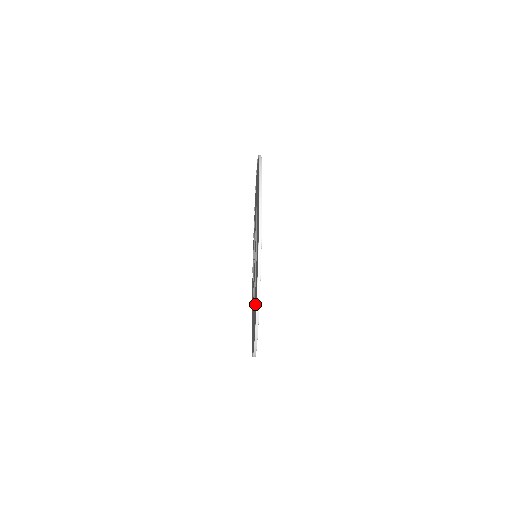
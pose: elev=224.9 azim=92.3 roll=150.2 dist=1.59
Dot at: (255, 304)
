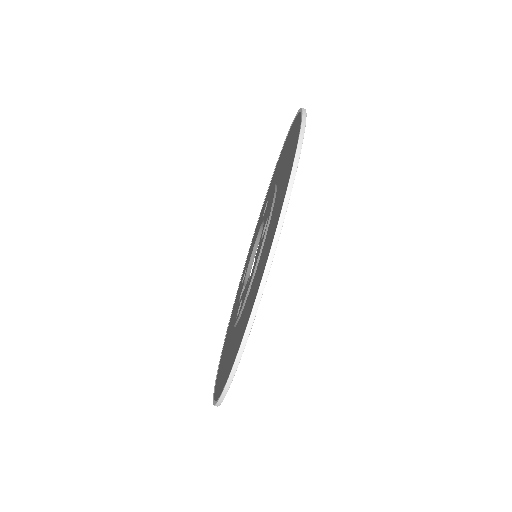
Dot at: (285, 167)
